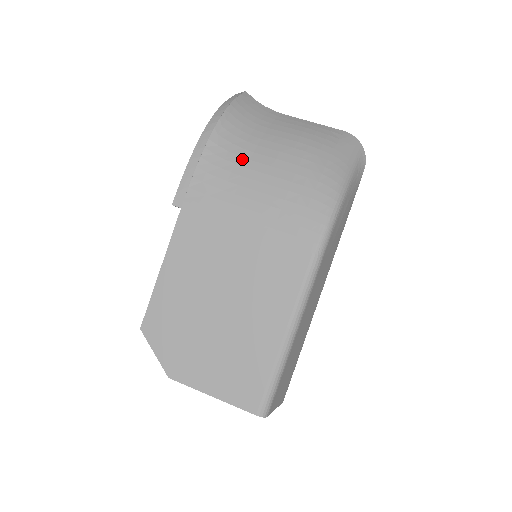
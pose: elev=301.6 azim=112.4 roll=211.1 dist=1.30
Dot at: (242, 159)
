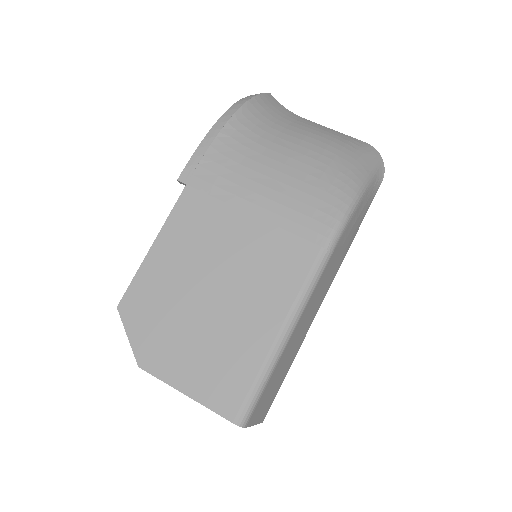
Dot at: (259, 146)
